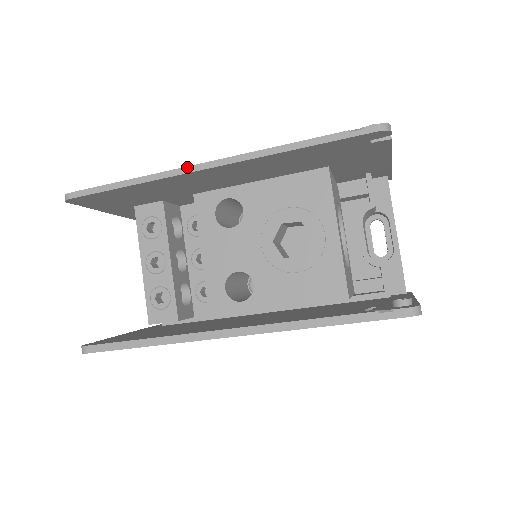
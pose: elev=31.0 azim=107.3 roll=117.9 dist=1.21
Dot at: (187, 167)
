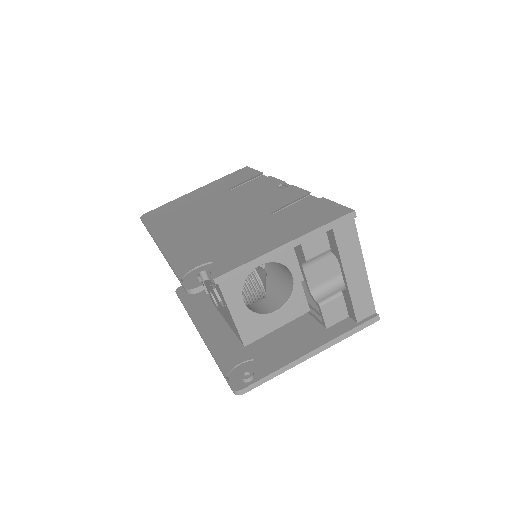
Dot at: (155, 241)
